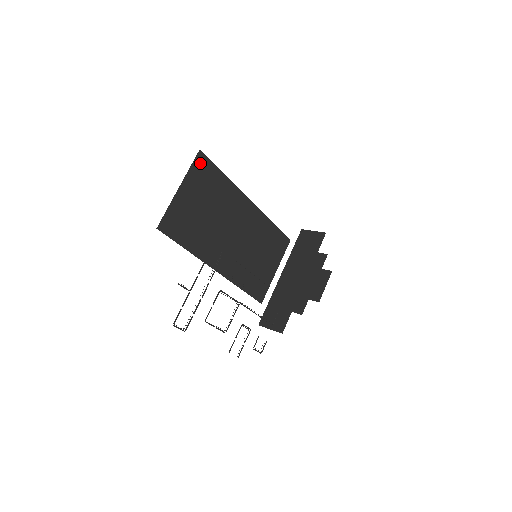
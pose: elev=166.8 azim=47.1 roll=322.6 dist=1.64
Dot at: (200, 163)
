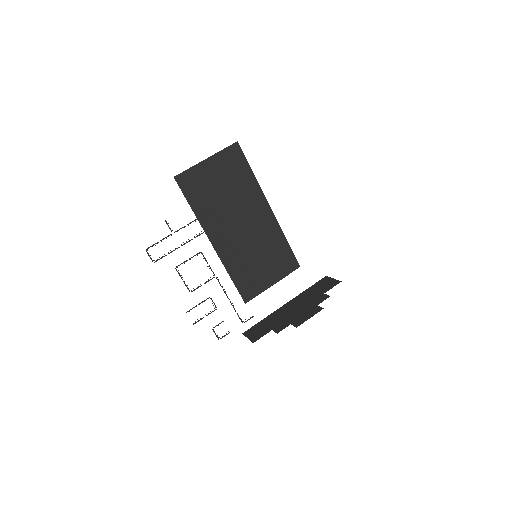
Dot at: (233, 151)
